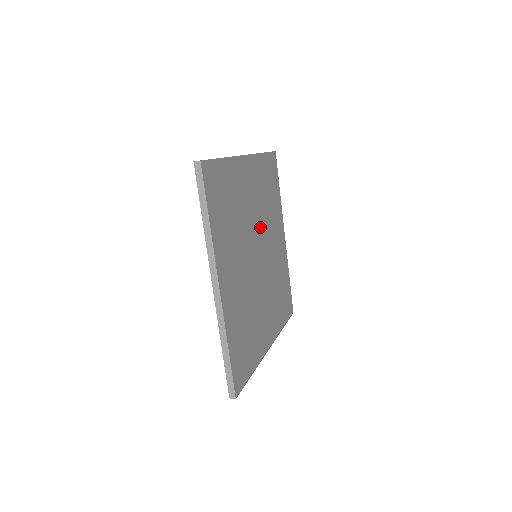
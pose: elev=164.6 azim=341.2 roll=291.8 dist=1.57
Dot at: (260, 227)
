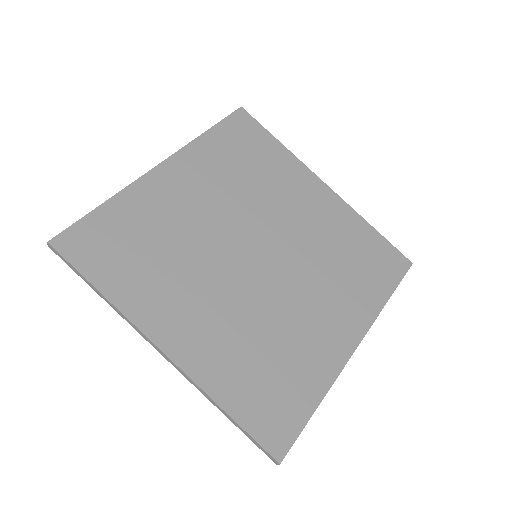
Dot at: (244, 218)
